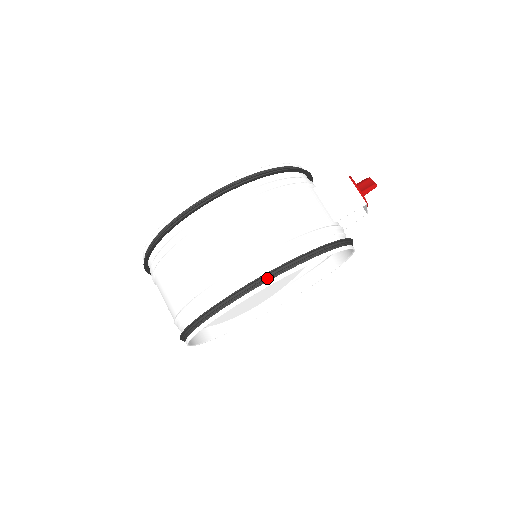
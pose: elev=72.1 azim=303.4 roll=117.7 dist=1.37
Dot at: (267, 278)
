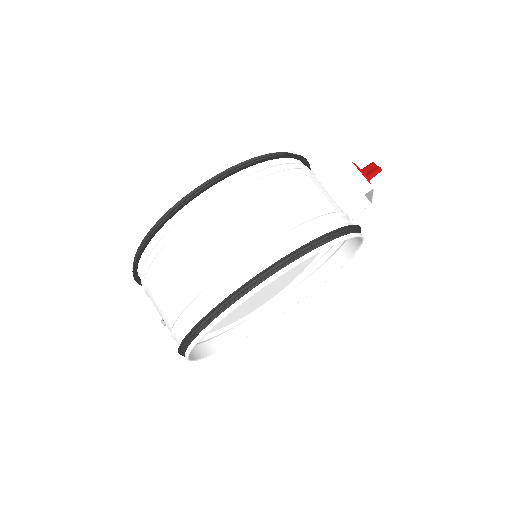
Dot at: (277, 267)
